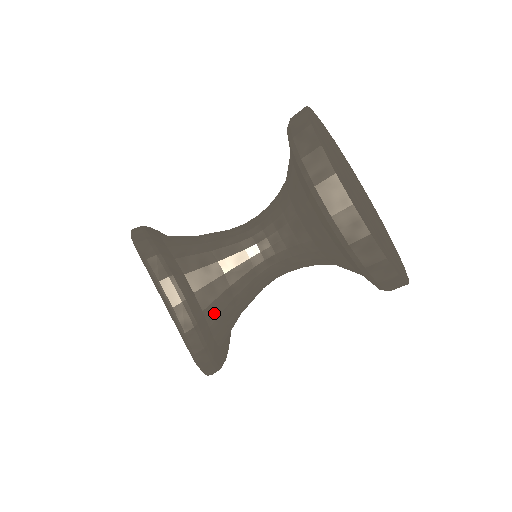
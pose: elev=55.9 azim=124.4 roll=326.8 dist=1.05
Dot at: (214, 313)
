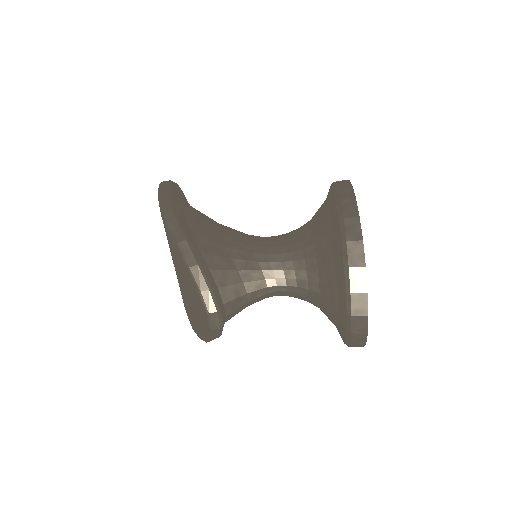
Dot at: occluded
